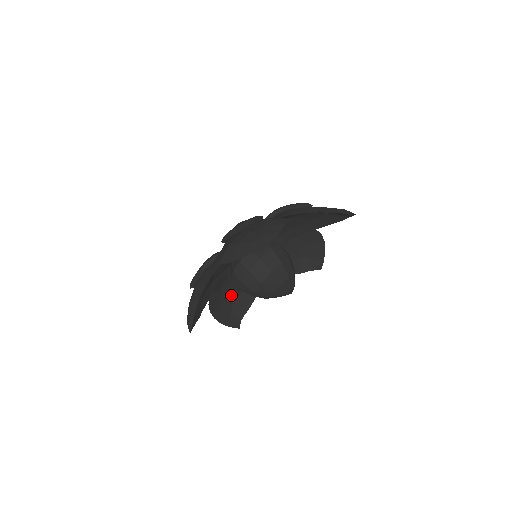
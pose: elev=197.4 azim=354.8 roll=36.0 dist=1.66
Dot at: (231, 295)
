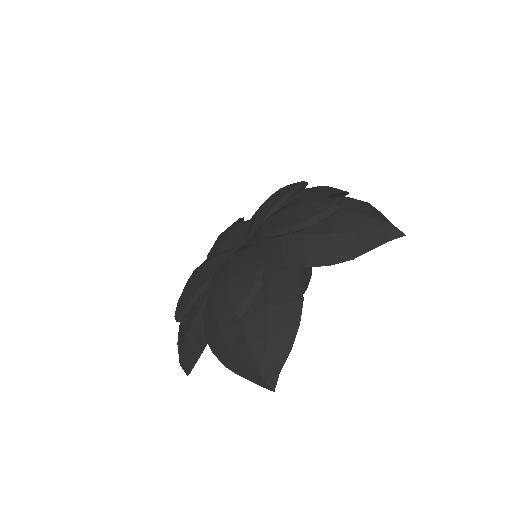
Dot at: occluded
